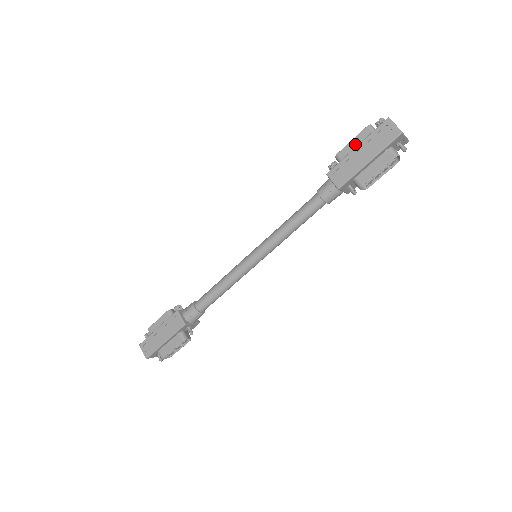
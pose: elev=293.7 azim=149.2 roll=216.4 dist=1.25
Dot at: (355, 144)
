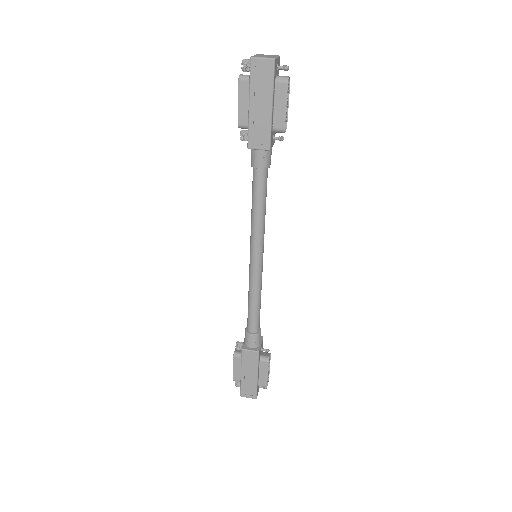
Dot at: (244, 103)
